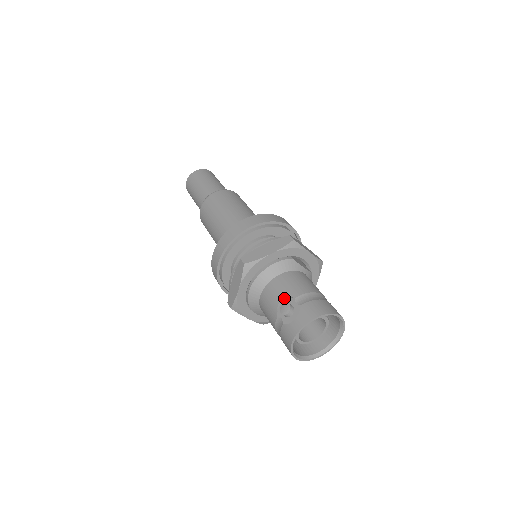
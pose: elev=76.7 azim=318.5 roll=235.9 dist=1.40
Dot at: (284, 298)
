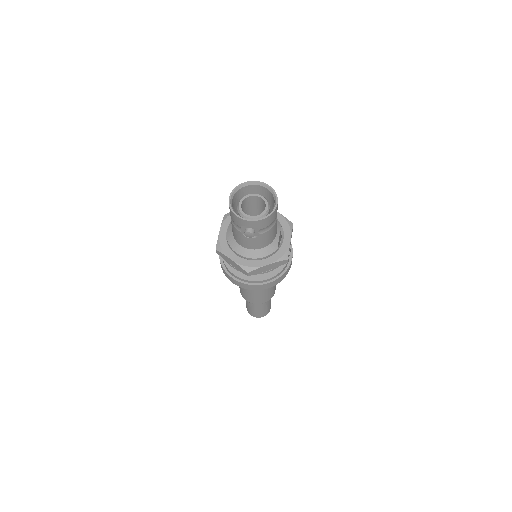
Dot at: occluded
